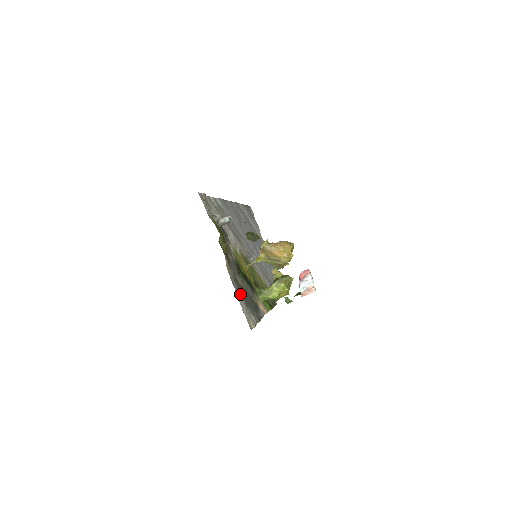
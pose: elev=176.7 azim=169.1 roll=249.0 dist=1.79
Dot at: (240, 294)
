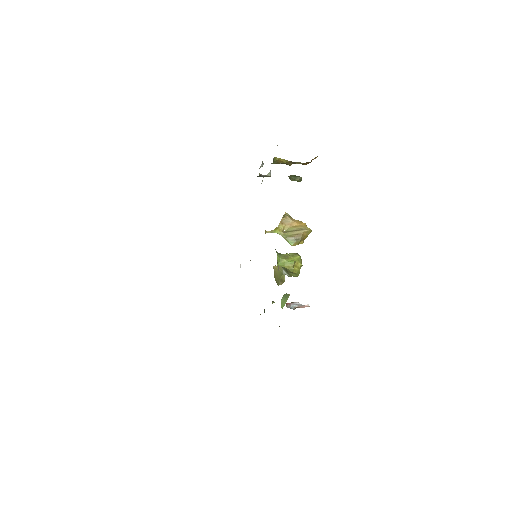
Dot at: occluded
